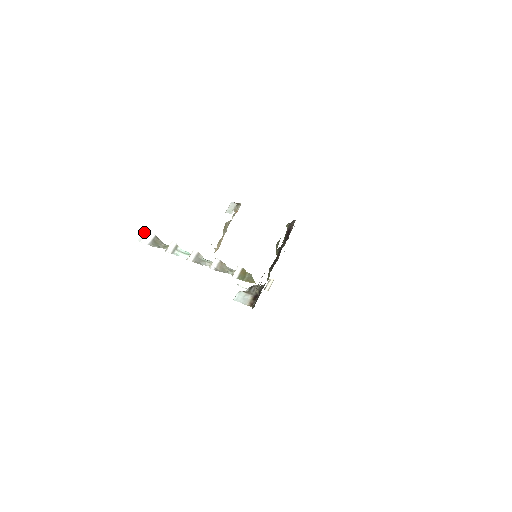
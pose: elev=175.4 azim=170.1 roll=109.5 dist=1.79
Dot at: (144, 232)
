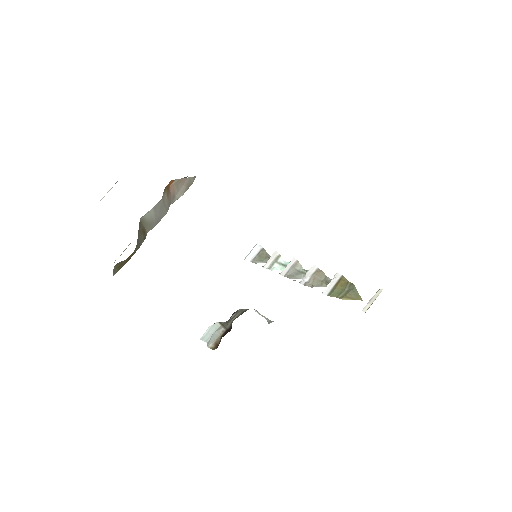
Dot at: (254, 246)
